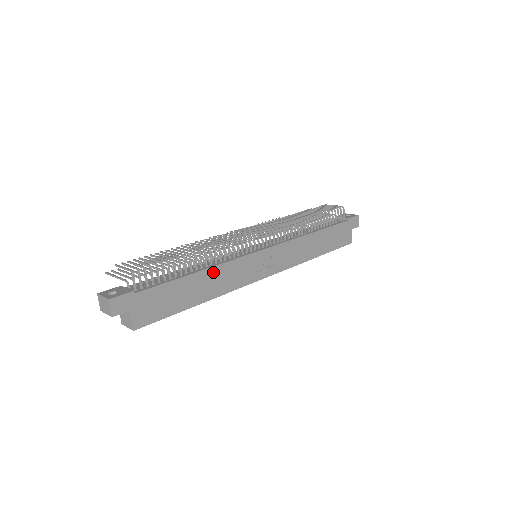
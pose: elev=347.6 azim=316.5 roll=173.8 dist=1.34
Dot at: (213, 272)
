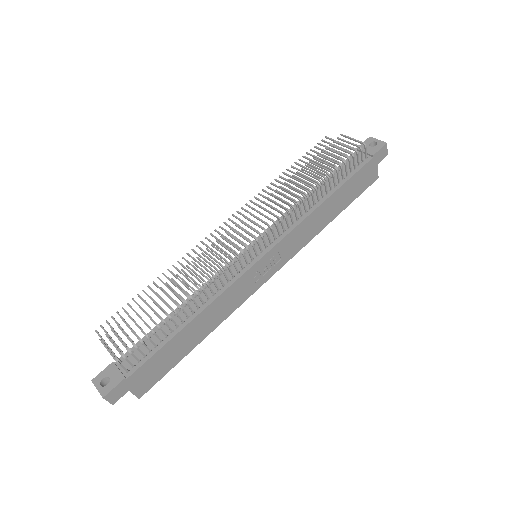
Dot at: (207, 312)
